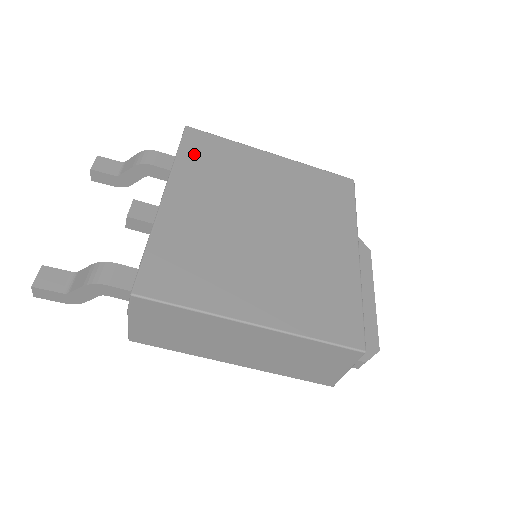
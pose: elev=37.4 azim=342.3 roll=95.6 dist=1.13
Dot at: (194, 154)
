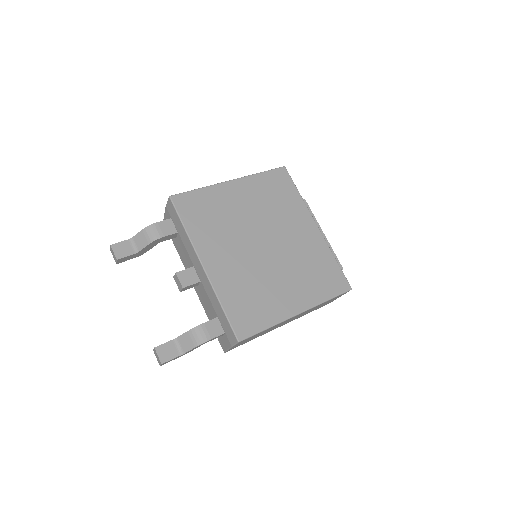
Dot at: (193, 219)
